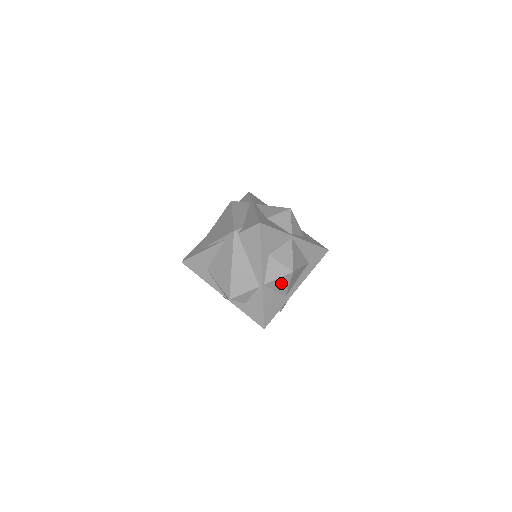
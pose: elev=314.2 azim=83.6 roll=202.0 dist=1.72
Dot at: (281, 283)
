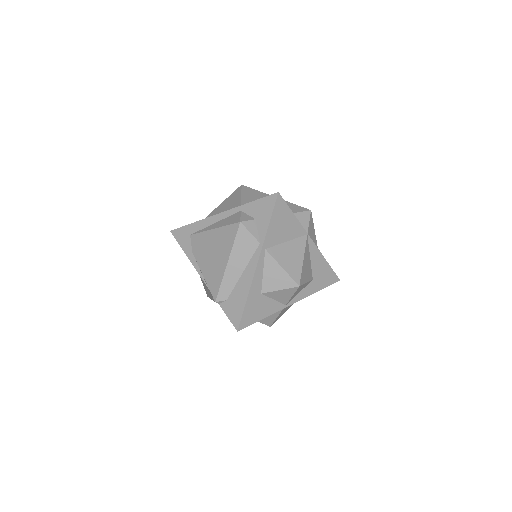
Dot at: occluded
